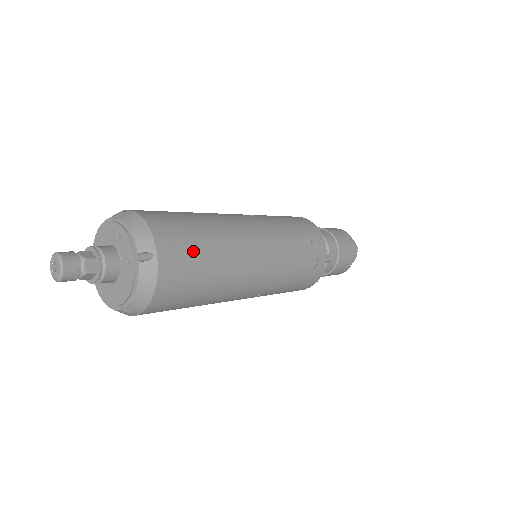
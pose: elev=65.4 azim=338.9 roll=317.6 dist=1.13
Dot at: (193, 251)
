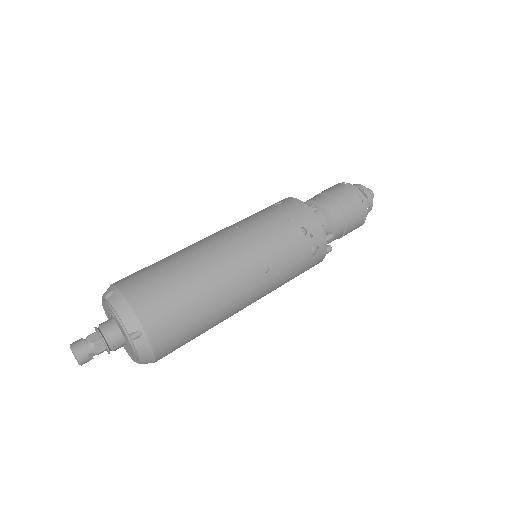
Dot at: (177, 310)
